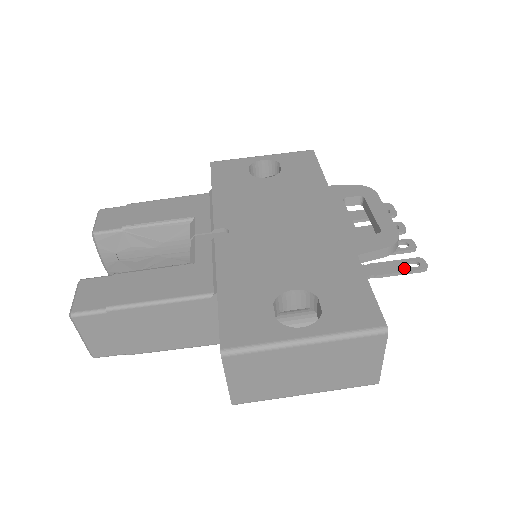
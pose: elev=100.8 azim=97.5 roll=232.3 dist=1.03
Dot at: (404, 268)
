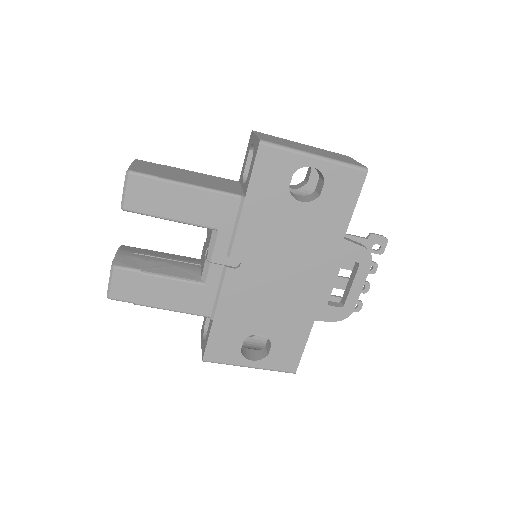
Dot at: occluded
